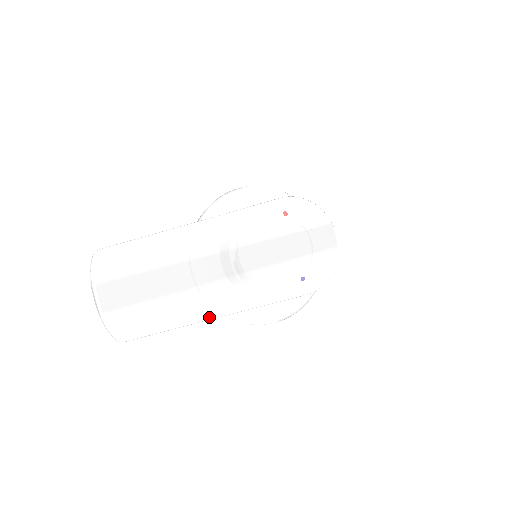
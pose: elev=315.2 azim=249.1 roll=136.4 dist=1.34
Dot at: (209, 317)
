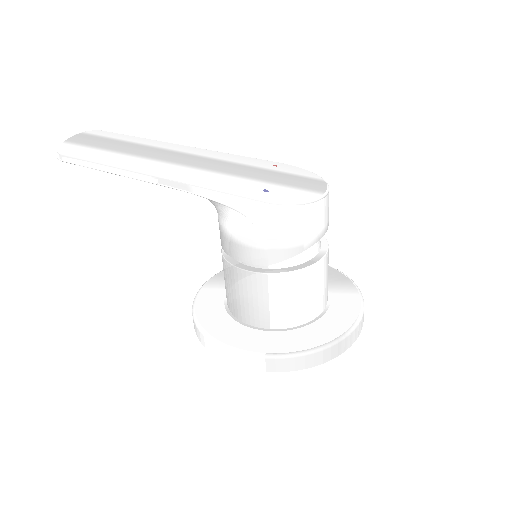
Dot at: (144, 170)
